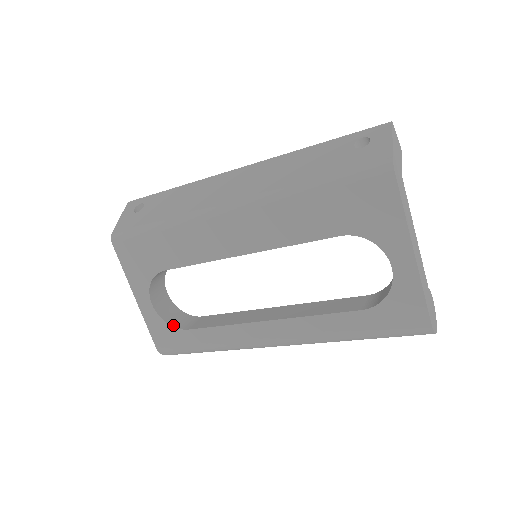
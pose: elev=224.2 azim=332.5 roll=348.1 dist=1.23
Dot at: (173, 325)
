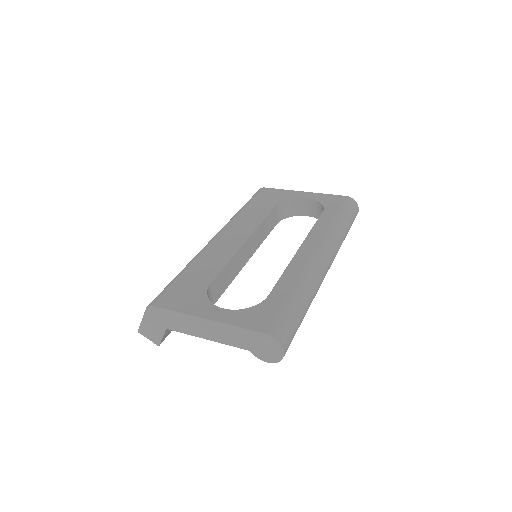
Dot at: (256, 307)
